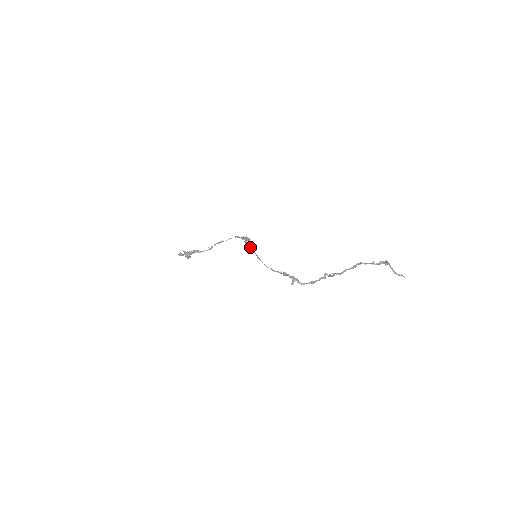
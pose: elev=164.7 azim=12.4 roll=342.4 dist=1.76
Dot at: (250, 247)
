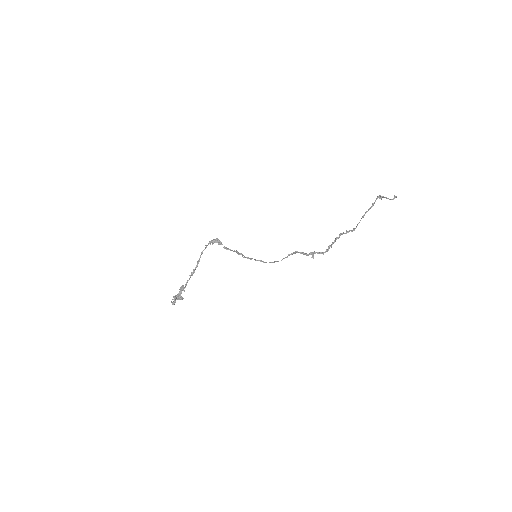
Dot at: (264, 262)
